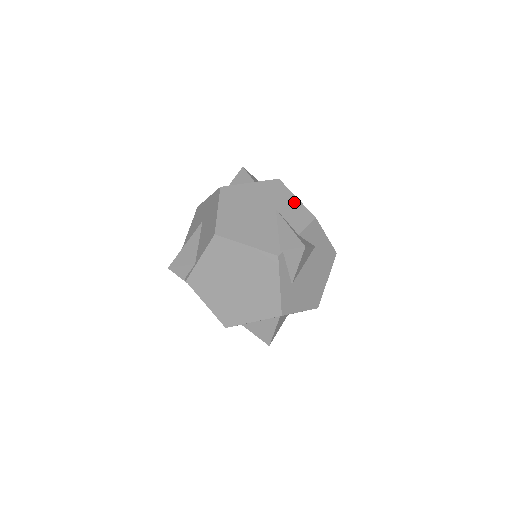
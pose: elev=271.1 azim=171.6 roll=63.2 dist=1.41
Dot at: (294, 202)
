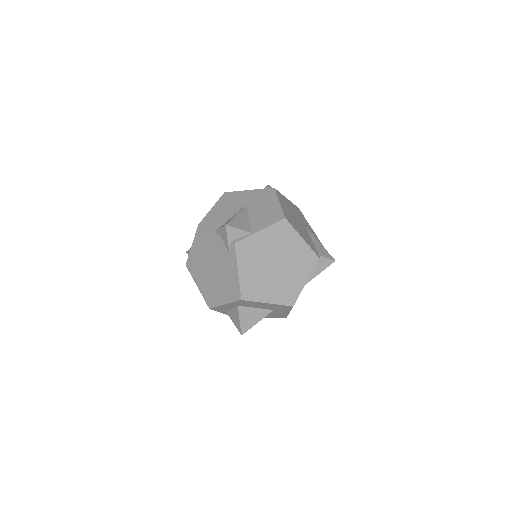
Dot at: (311, 229)
